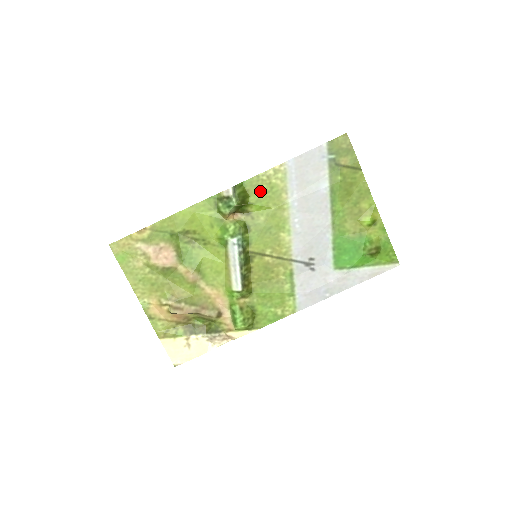
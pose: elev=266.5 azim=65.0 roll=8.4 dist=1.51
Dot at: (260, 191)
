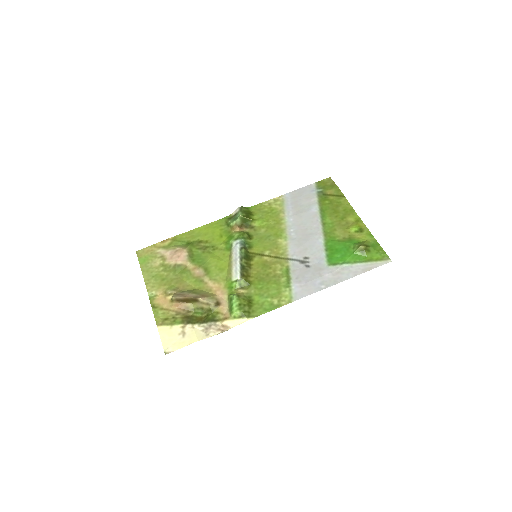
Dot at: (262, 212)
